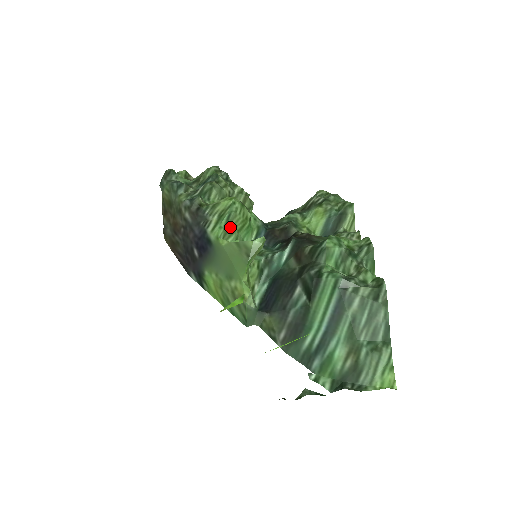
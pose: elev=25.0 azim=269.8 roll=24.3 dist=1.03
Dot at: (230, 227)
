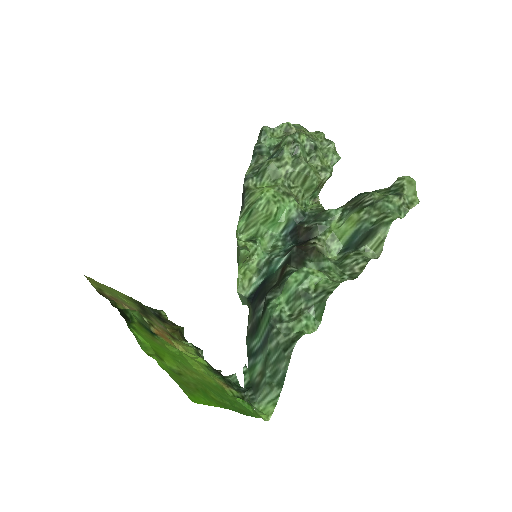
Dot at: (252, 221)
